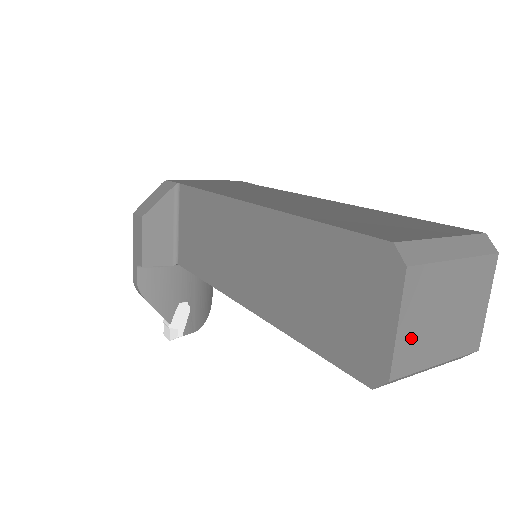
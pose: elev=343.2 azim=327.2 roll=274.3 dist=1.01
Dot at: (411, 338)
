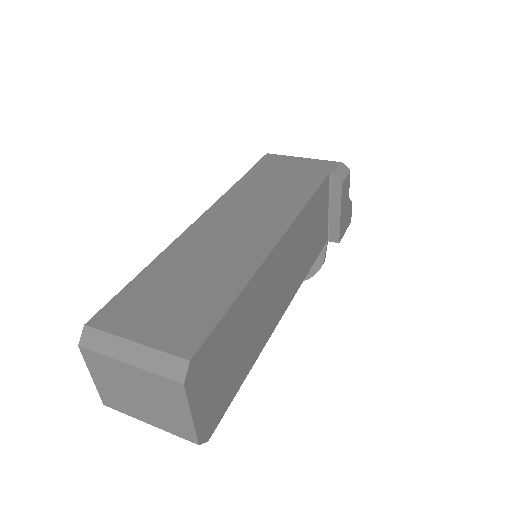
Dot at: (109, 391)
